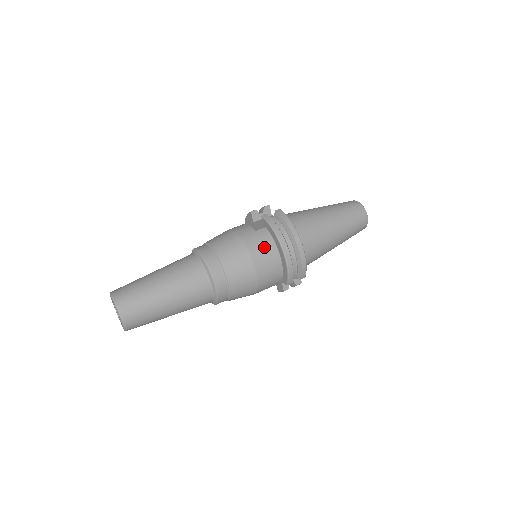
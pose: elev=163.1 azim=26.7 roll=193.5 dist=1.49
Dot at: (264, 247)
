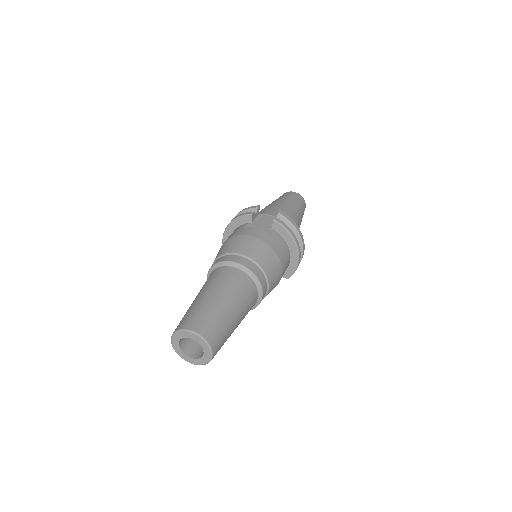
Dot at: (284, 250)
